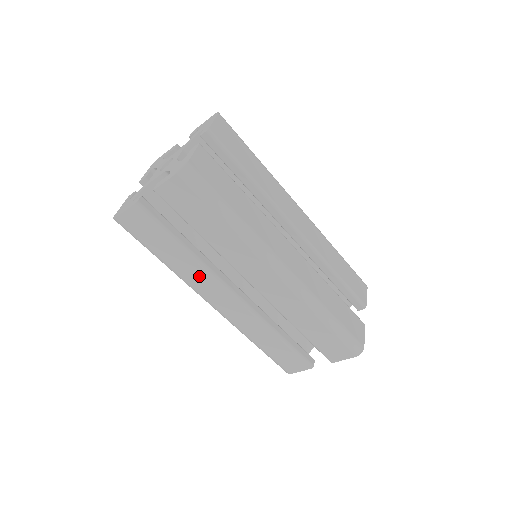
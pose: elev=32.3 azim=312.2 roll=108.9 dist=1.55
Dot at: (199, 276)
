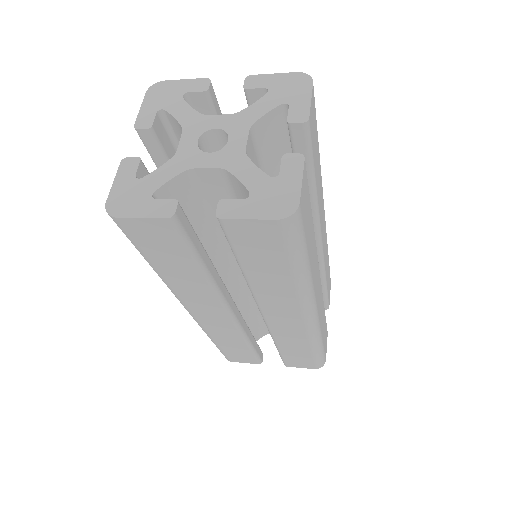
Dot at: (199, 293)
